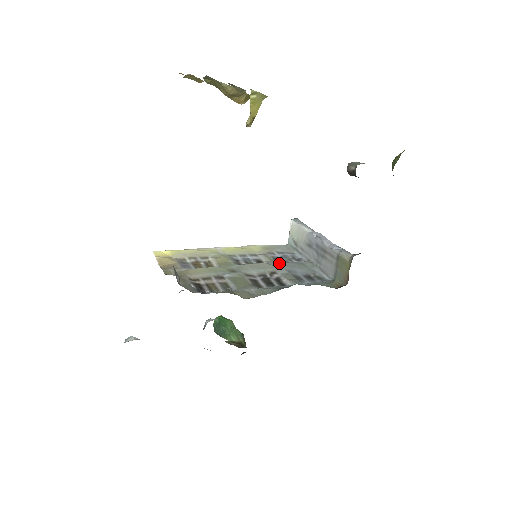
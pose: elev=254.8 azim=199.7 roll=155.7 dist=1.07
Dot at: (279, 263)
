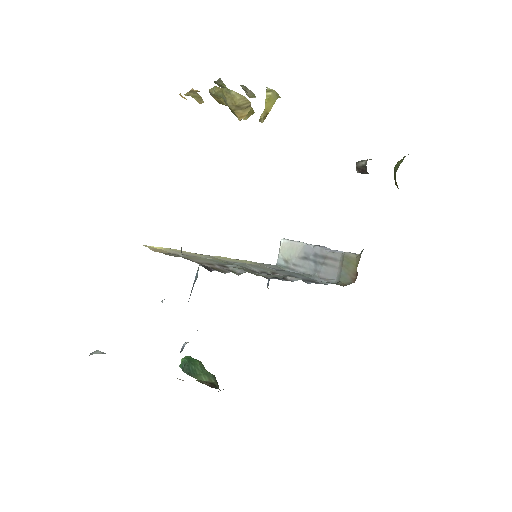
Dot at: occluded
